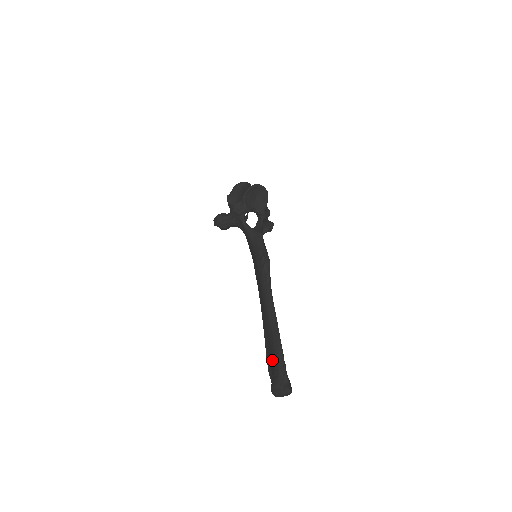
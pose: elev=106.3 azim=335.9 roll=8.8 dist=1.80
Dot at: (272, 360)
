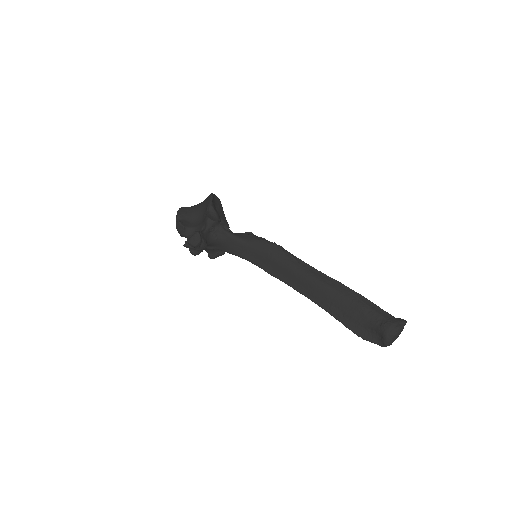
Dot at: (362, 316)
